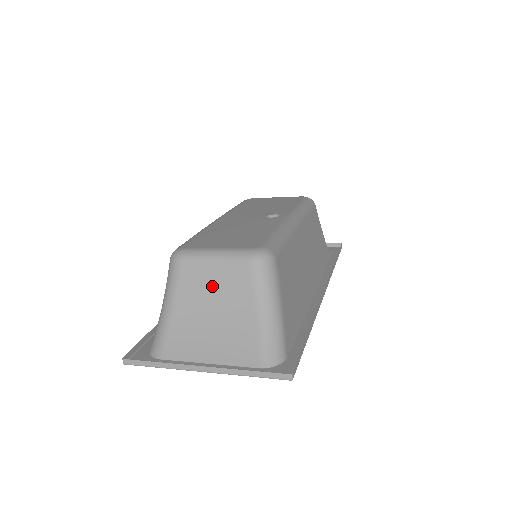
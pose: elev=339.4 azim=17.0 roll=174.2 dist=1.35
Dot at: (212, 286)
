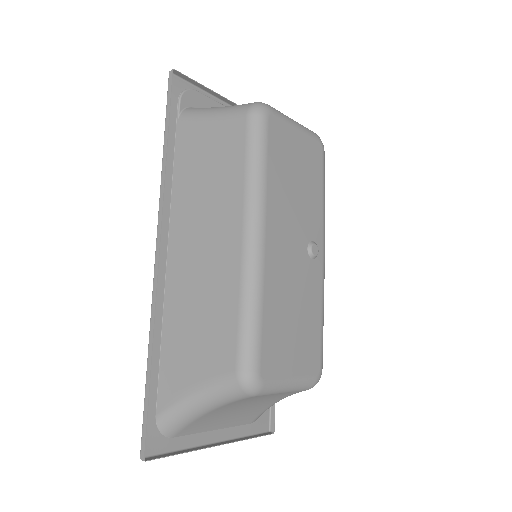
Dot at: (262, 398)
